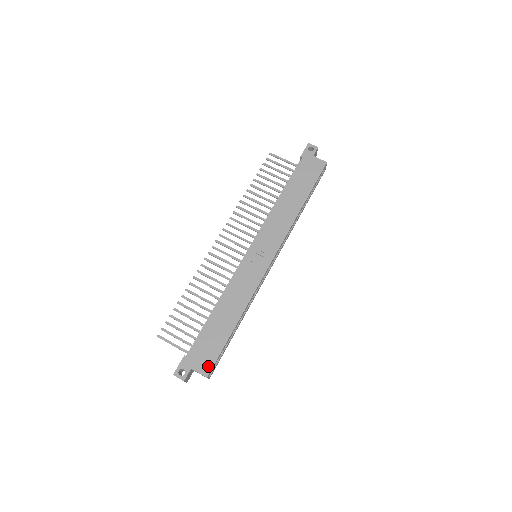
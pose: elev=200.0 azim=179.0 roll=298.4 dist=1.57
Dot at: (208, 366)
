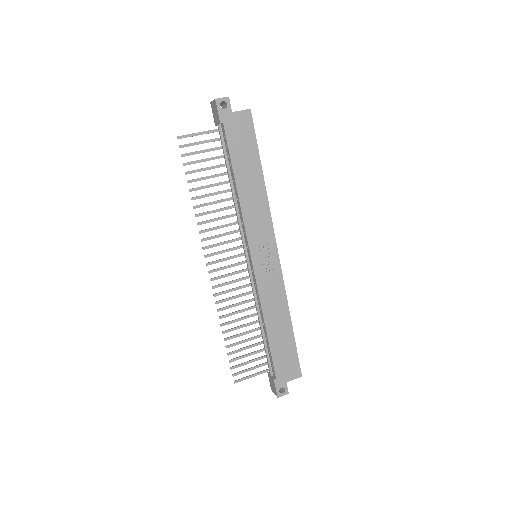
Dot at: (296, 370)
